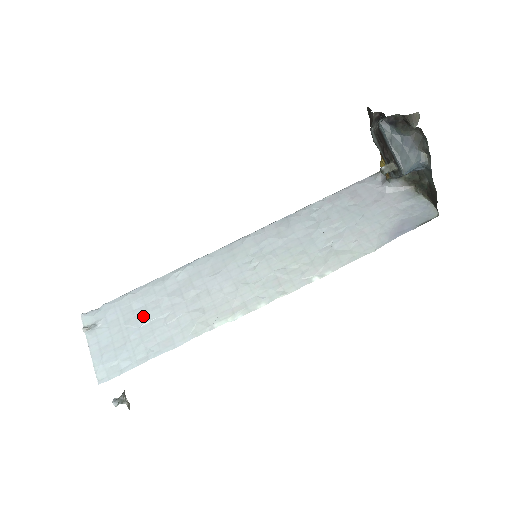
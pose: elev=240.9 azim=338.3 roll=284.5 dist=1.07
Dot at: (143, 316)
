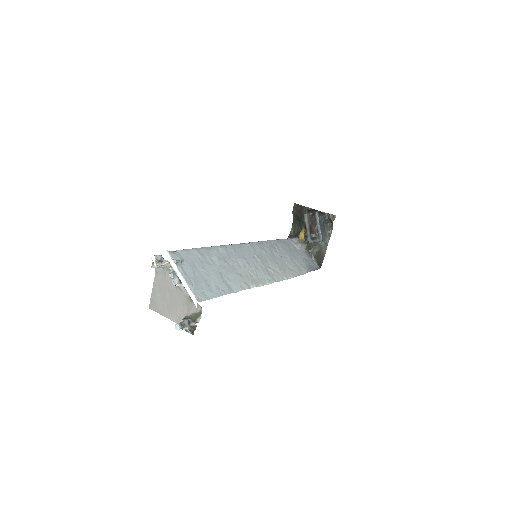
Dot at: (210, 267)
